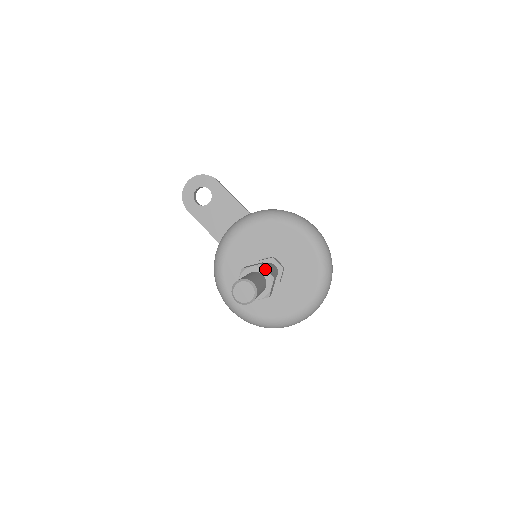
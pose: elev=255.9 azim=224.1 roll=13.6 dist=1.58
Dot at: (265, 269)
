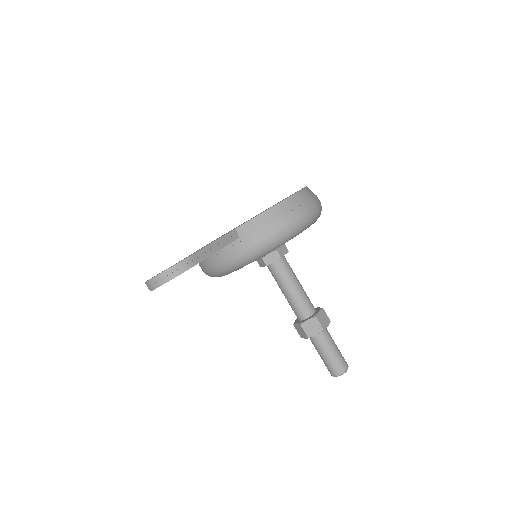
Dot at: occluded
